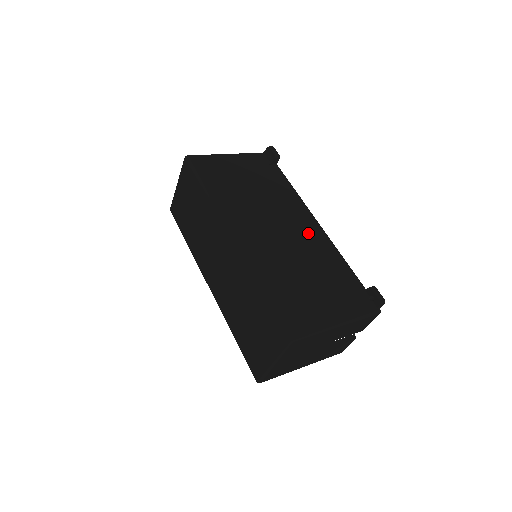
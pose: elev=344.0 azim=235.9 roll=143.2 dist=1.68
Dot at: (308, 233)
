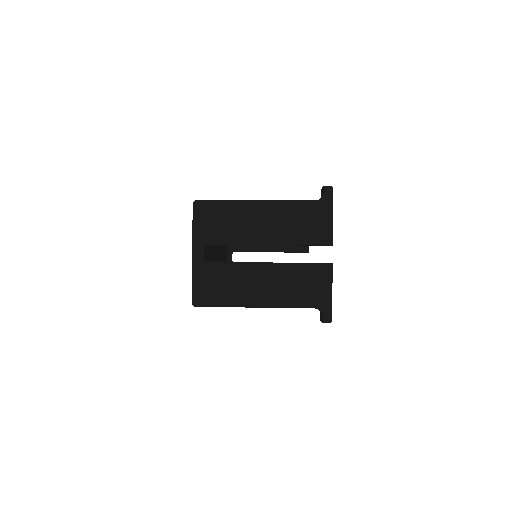
Dot at: occluded
